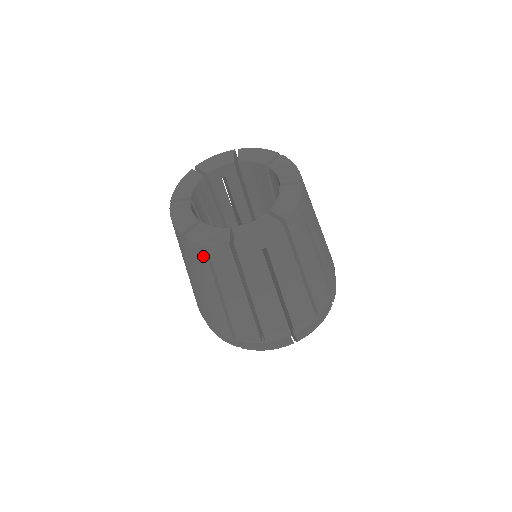
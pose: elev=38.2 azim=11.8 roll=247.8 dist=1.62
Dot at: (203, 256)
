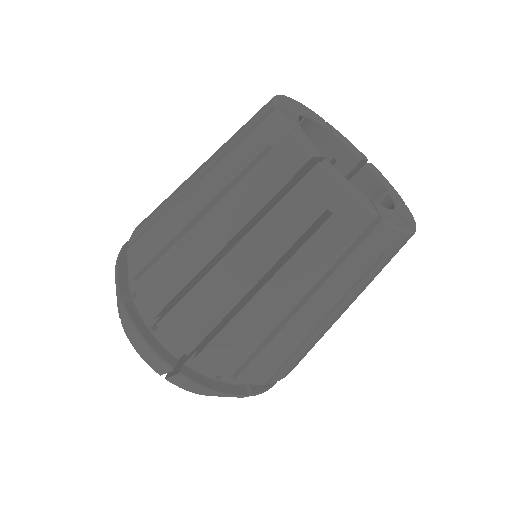
Dot at: (380, 250)
